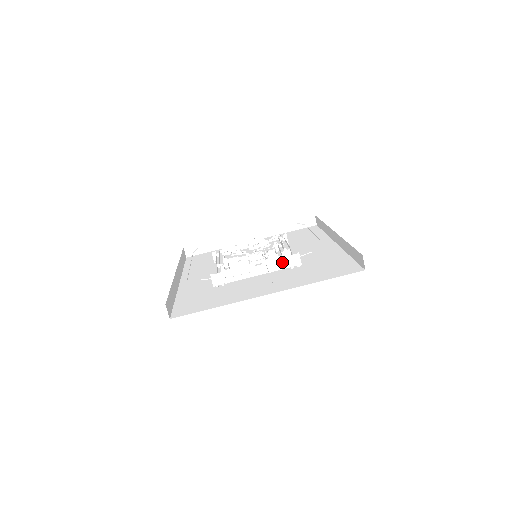
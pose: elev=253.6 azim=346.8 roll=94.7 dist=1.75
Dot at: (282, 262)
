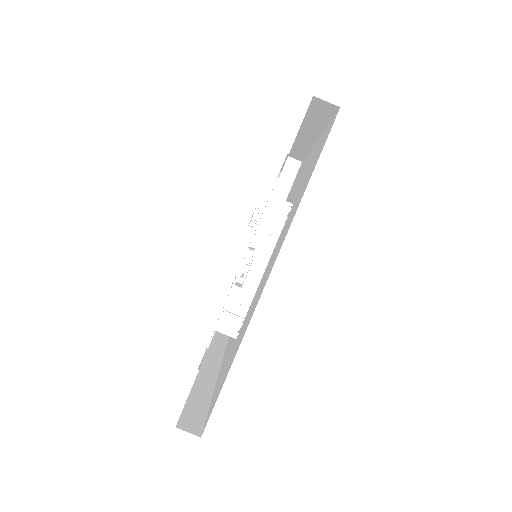
Dot at: (270, 227)
